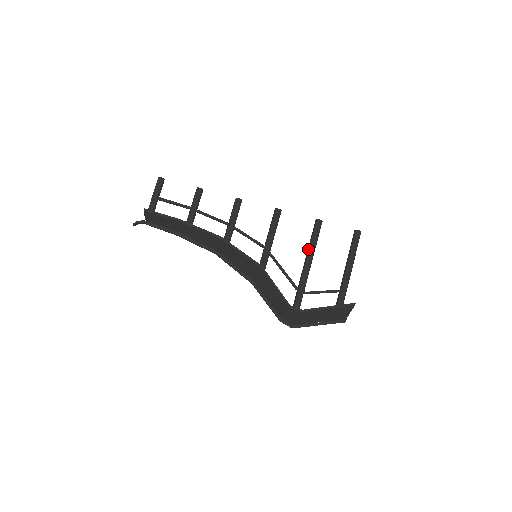
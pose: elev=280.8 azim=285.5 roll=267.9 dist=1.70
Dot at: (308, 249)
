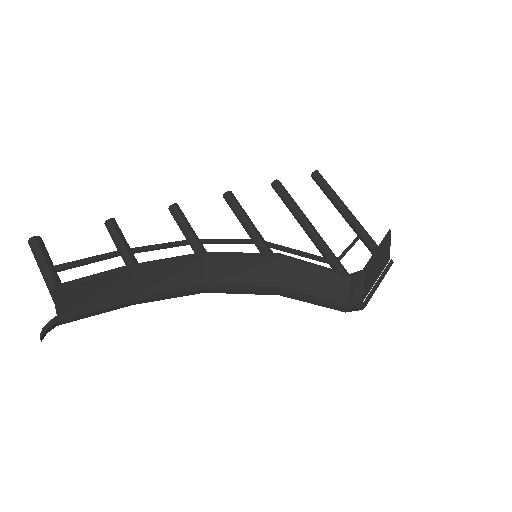
Dot at: (296, 214)
